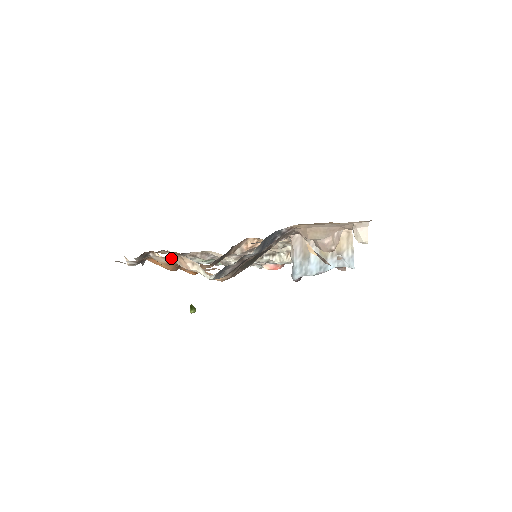
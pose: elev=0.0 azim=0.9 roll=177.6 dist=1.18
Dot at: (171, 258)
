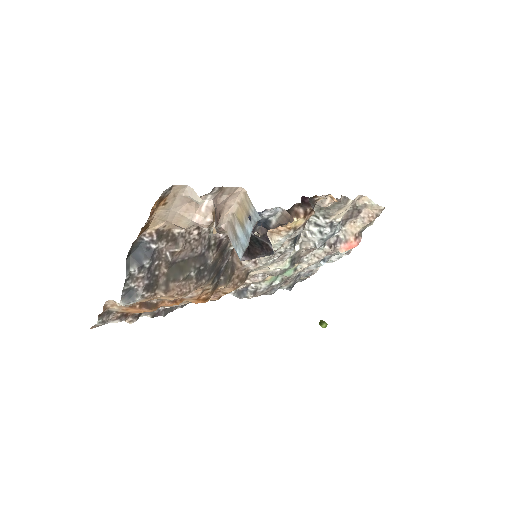
Dot at: (112, 305)
